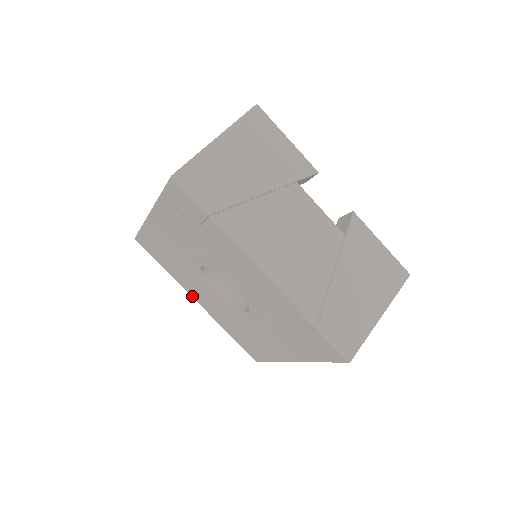
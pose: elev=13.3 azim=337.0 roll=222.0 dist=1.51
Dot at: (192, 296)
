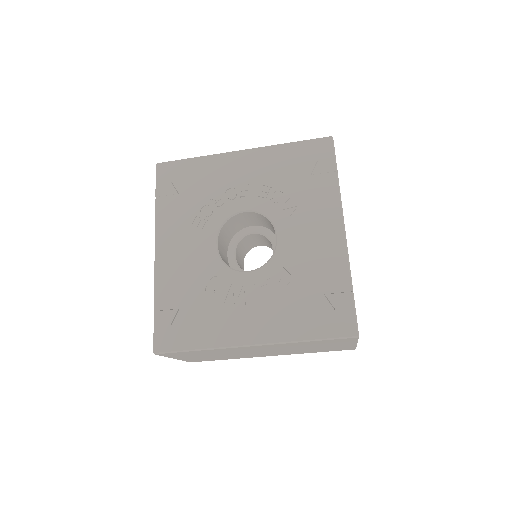
Dot at: (158, 242)
